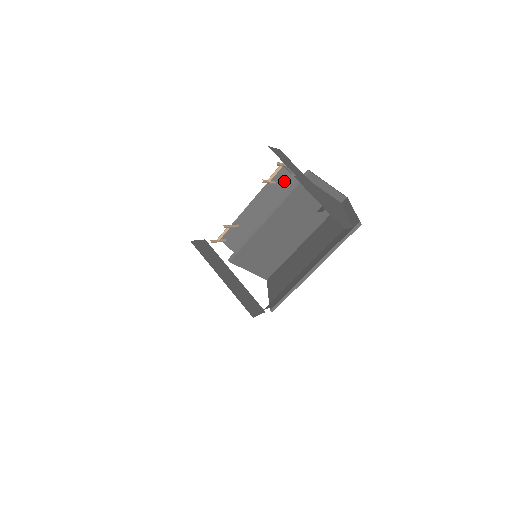
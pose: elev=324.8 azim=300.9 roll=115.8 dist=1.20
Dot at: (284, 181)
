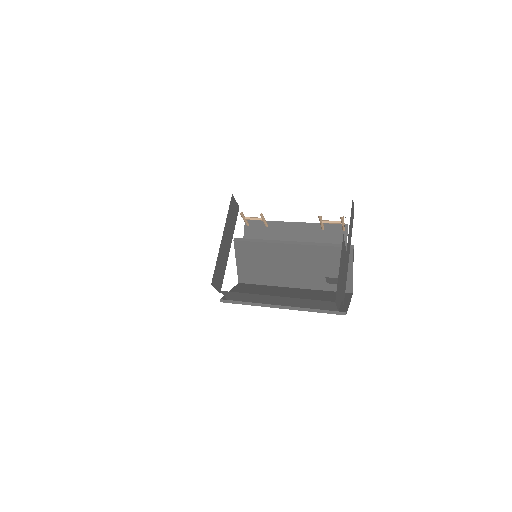
Dot at: (330, 235)
